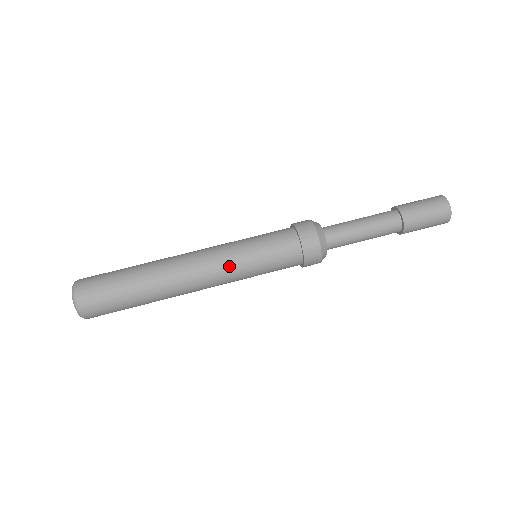
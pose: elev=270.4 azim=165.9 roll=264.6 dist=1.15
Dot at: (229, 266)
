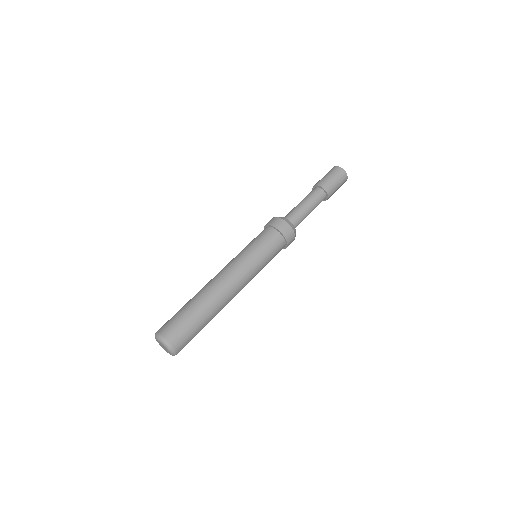
Dot at: (240, 261)
